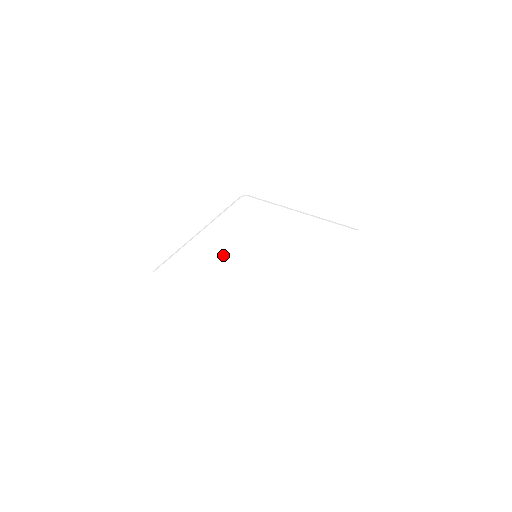
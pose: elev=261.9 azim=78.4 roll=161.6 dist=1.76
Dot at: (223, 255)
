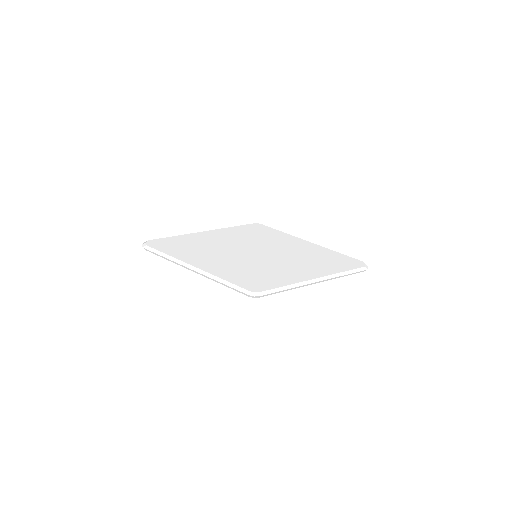
Dot at: (223, 246)
